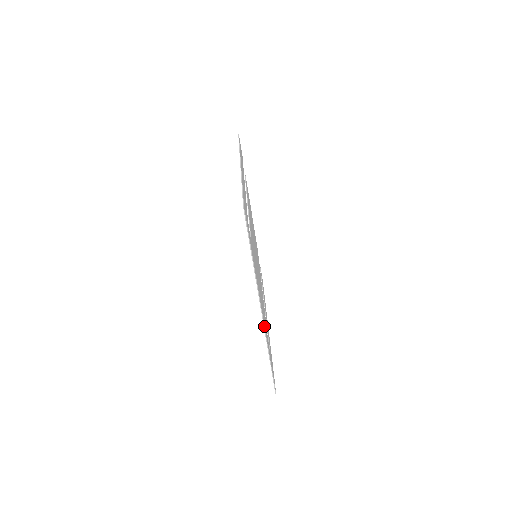
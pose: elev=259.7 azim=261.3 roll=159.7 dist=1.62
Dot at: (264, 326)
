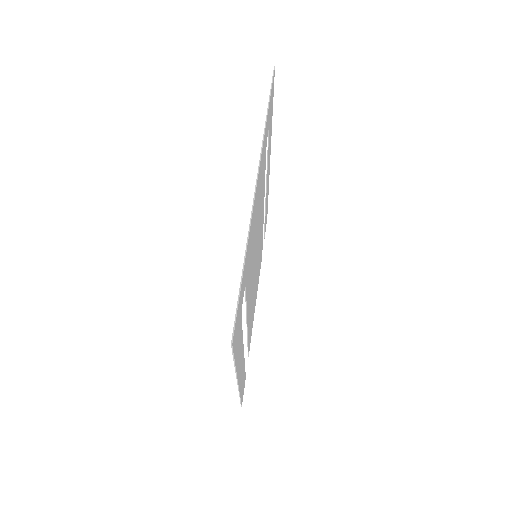
Dot at: (254, 200)
